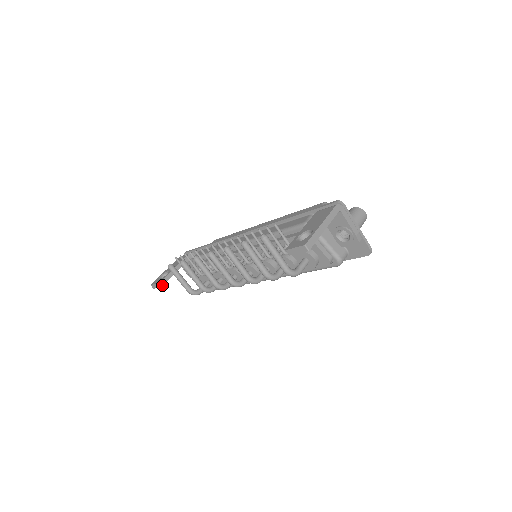
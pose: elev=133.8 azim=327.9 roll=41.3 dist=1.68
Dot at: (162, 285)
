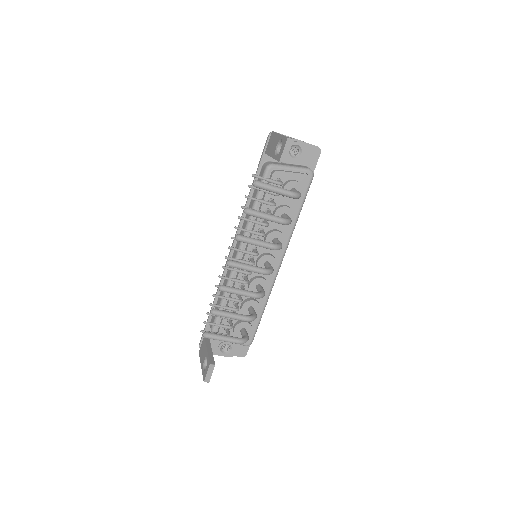
Dot at: (214, 364)
